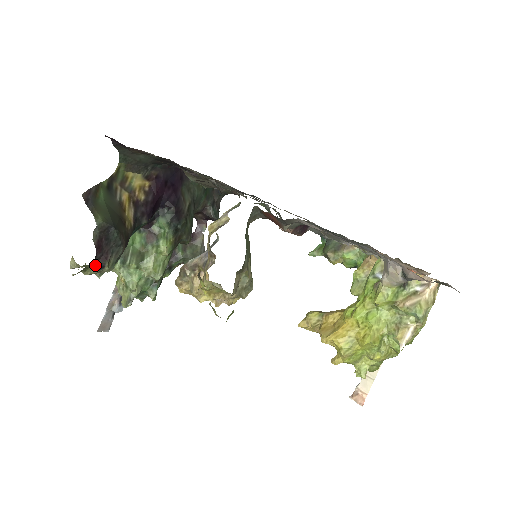
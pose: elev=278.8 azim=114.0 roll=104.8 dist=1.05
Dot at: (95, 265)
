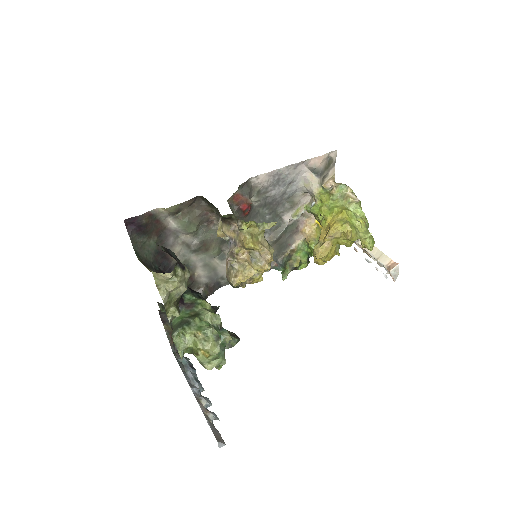
Dot at: (179, 266)
